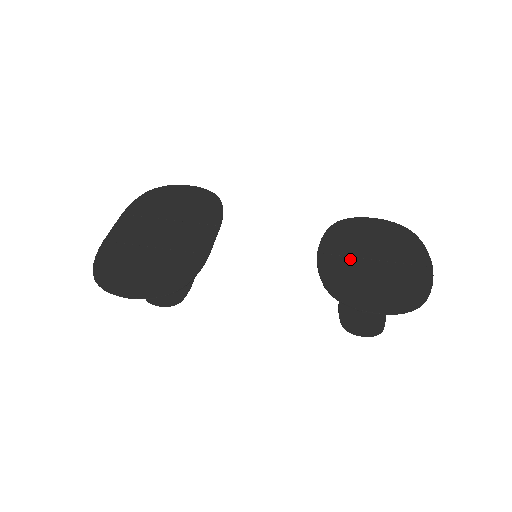
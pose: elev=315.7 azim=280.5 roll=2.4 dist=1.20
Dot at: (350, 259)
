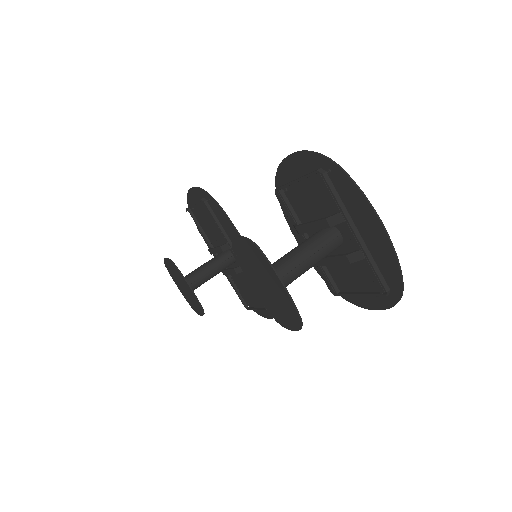
Dot at: occluded
